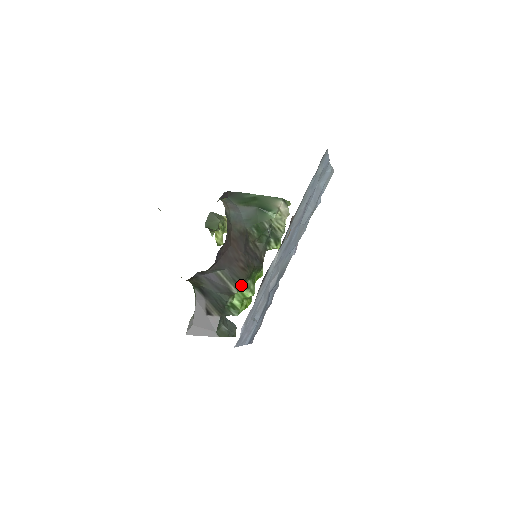
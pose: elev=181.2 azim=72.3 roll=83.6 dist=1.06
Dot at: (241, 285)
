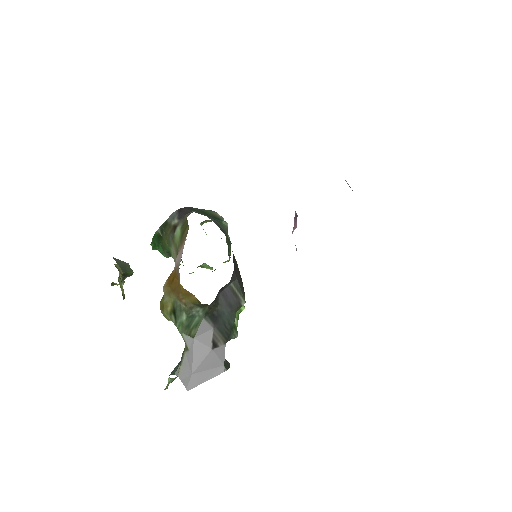
Dot at: (244, 295)
